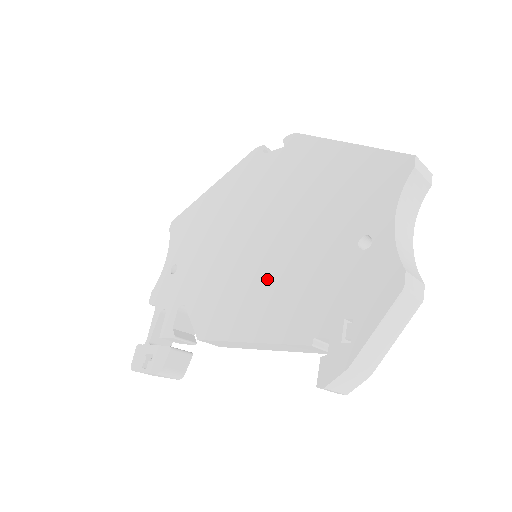
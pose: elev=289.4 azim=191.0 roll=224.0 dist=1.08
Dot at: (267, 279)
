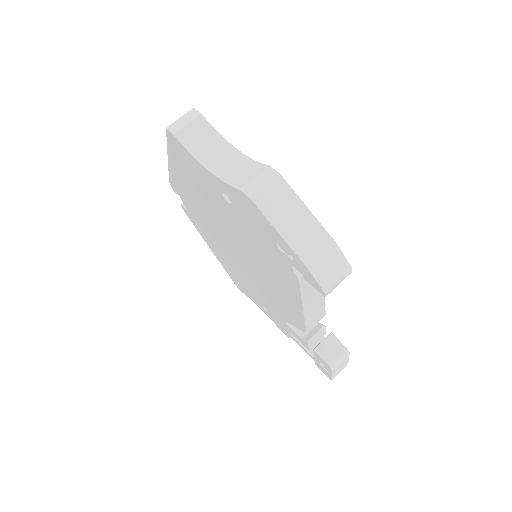
Dot at: (261, 268)
